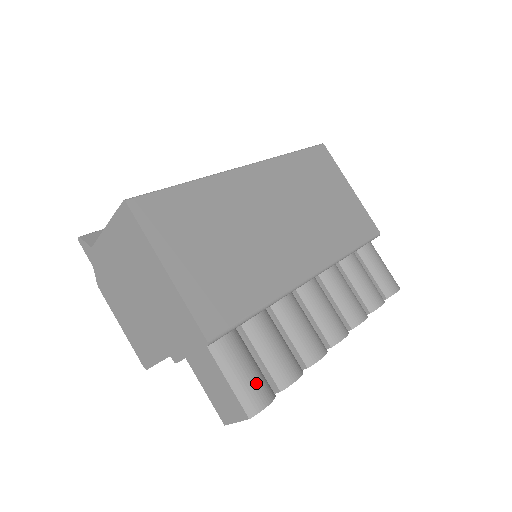
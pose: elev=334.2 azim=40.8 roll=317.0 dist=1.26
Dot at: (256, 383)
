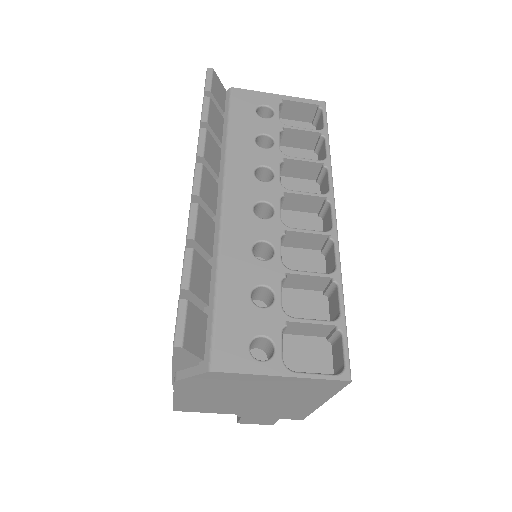
Dot at: occluded
